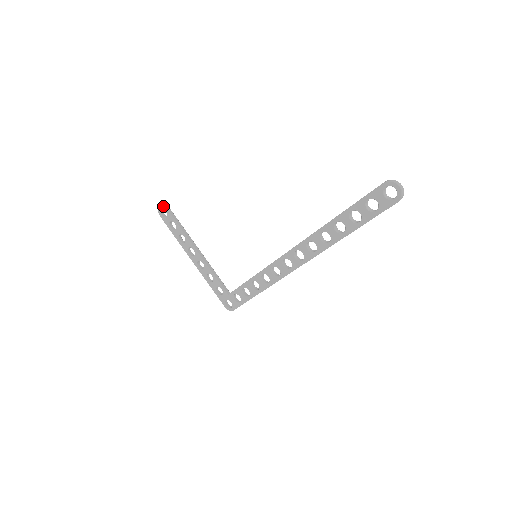
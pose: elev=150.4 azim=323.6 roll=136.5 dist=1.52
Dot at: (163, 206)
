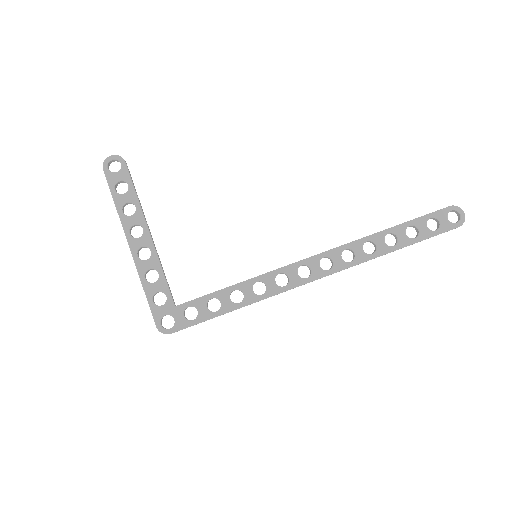
Dot at: (121, 157)
